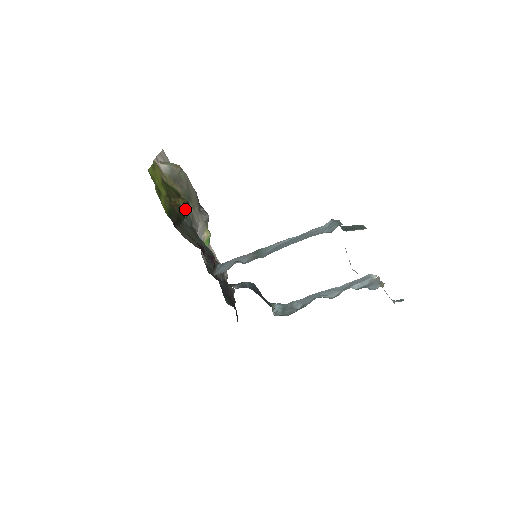
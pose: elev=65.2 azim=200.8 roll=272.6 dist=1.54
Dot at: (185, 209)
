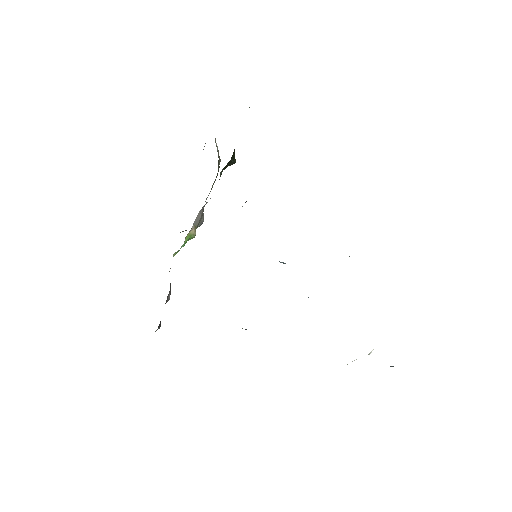
Dot at: (232, 162)
